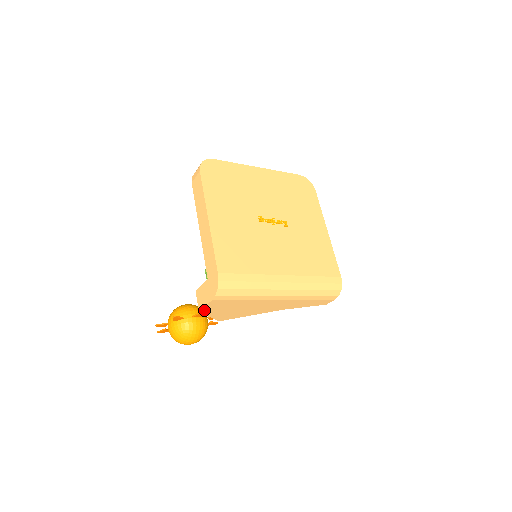
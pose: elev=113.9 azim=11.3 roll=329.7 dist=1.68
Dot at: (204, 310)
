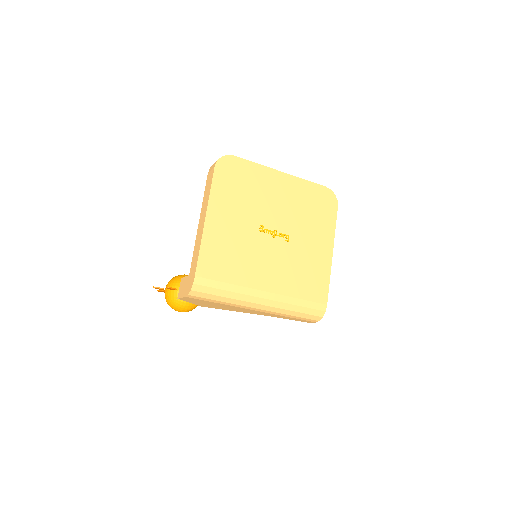
Dot at: (182, 299)
